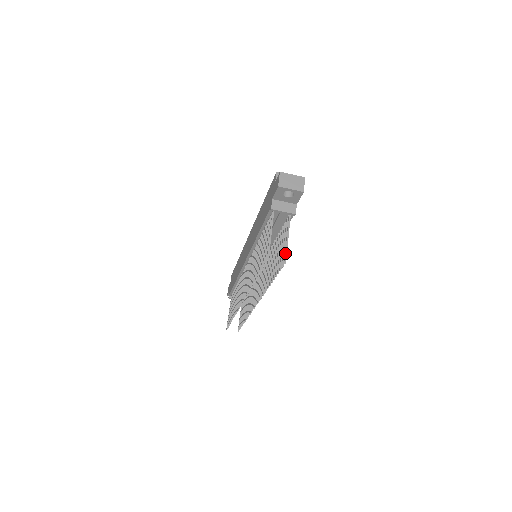
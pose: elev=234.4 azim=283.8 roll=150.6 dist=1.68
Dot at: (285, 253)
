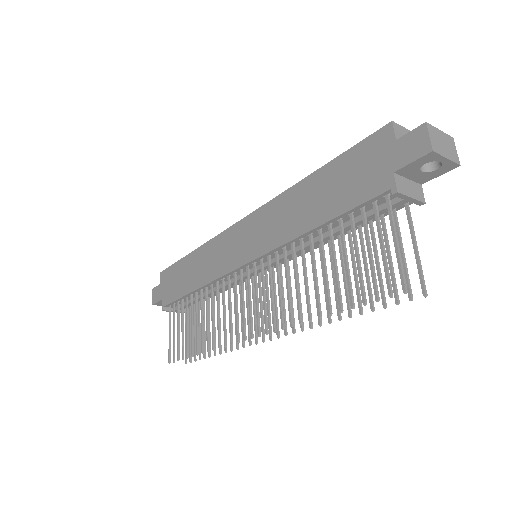
Dot at: (422, 276)
